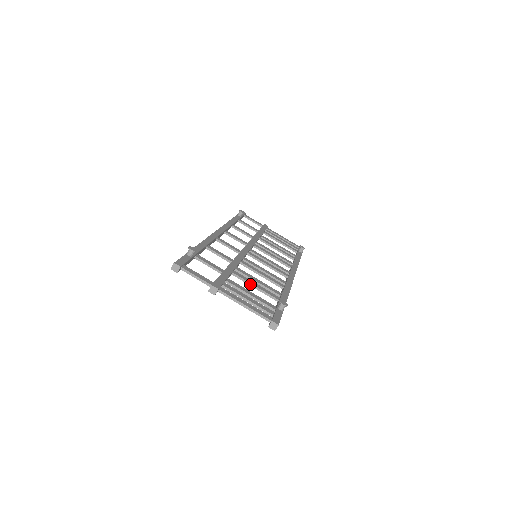
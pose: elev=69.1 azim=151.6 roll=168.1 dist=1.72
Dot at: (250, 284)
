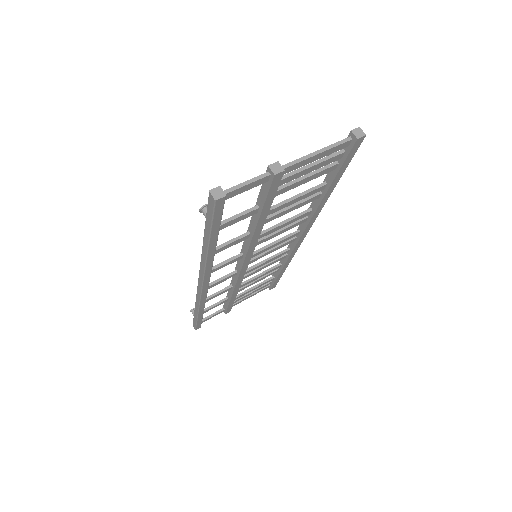
Dot at: (289, 200)
